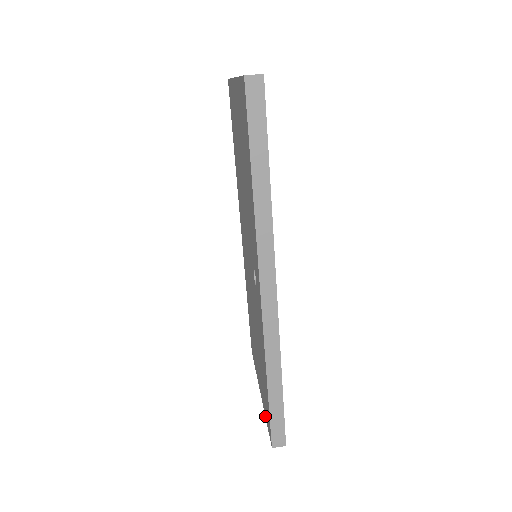
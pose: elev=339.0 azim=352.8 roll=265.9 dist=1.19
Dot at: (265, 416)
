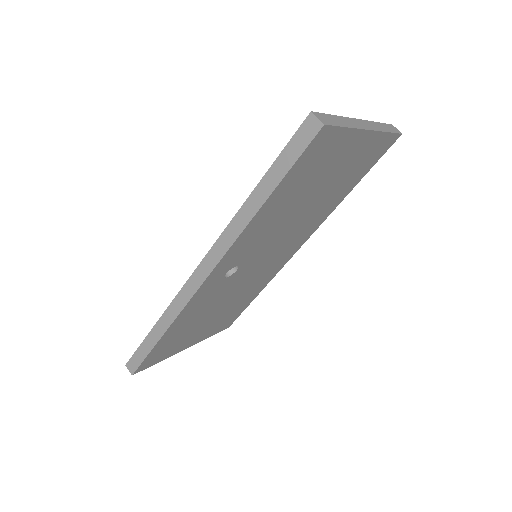
Dot at: occluded
